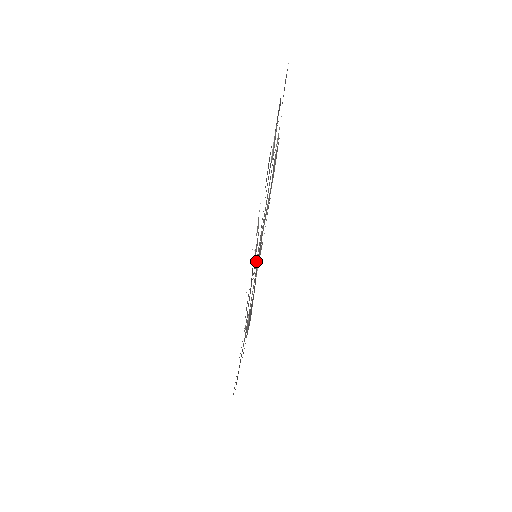
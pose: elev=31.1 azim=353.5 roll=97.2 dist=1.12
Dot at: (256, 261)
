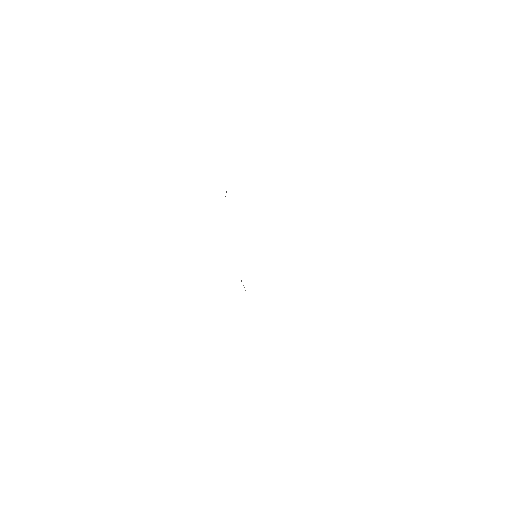
Dot at: occluded
